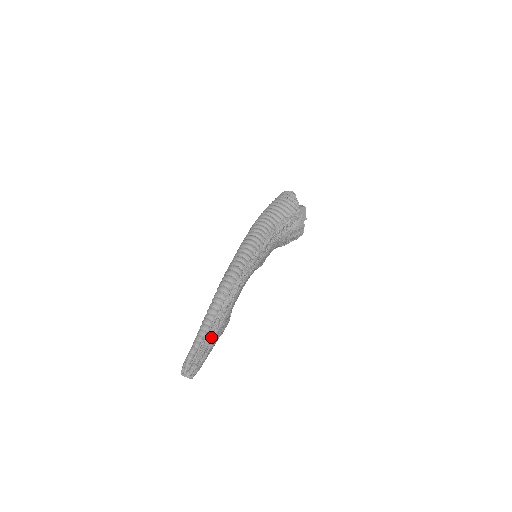
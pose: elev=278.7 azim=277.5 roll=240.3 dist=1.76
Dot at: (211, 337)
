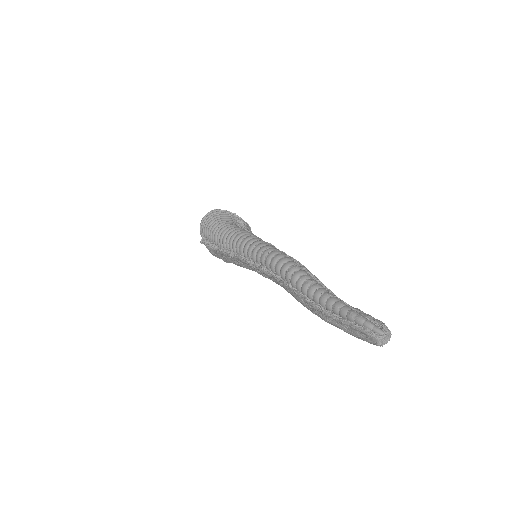
Dot at: occluded
